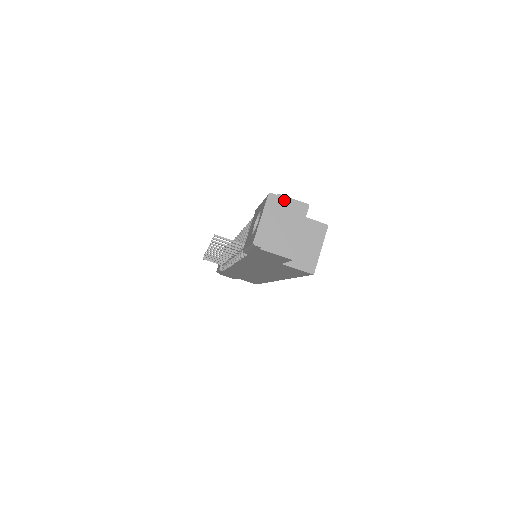
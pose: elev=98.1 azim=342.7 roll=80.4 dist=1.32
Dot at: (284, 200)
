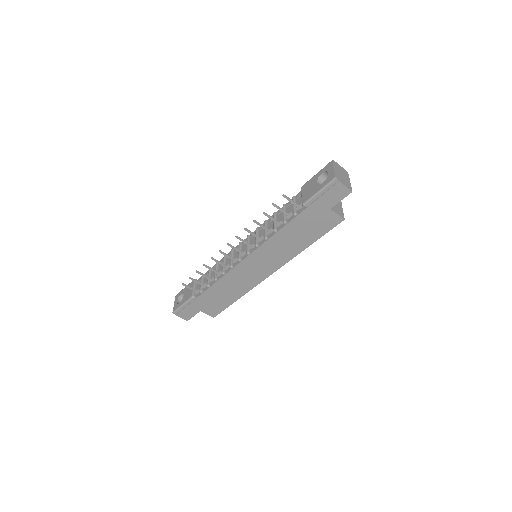
Dot at: (339, 165)
